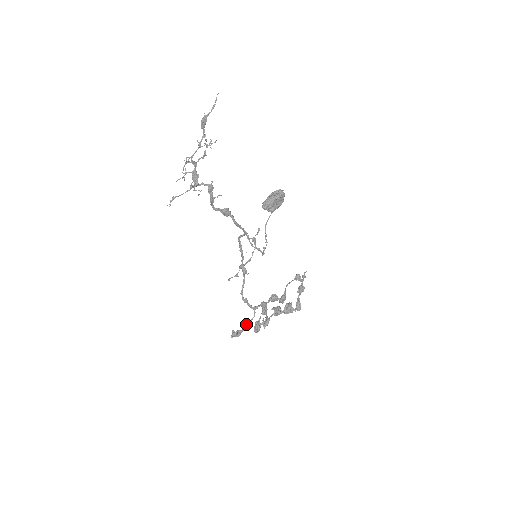
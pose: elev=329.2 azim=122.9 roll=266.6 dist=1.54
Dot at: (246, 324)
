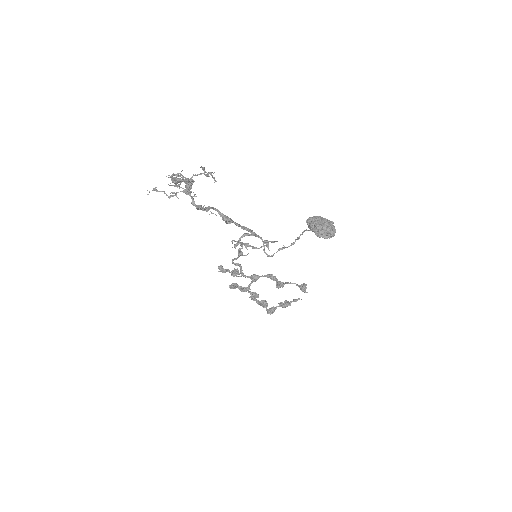
Dot at: (233, 272)
